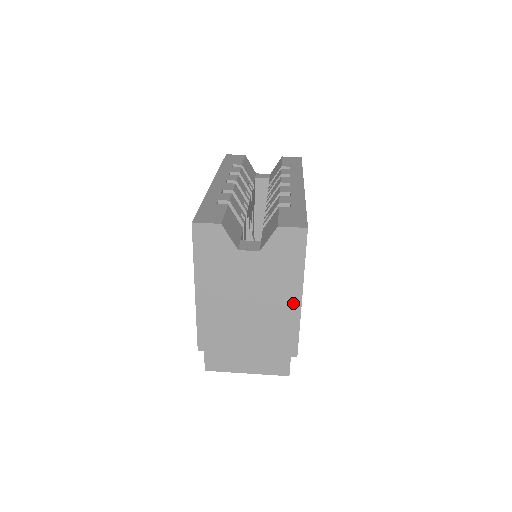
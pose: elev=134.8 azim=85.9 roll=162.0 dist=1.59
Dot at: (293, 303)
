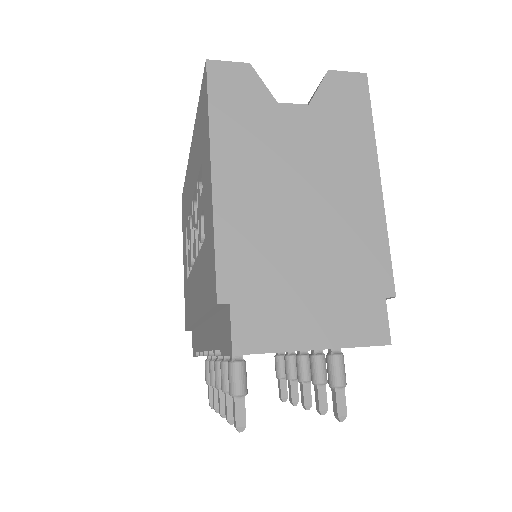
Dot at: (369, 190)
